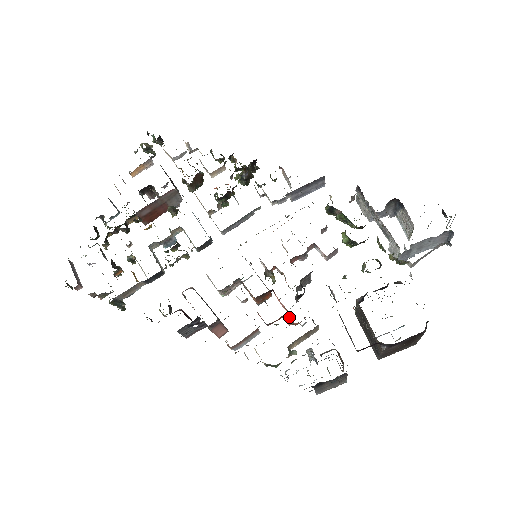
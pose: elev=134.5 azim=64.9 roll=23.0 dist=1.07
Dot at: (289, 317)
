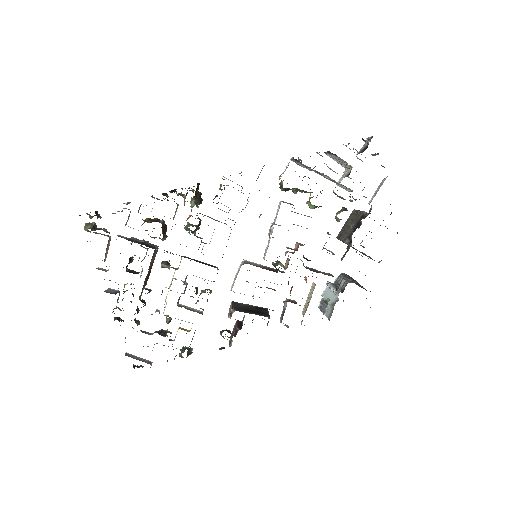
Dot at: occluded
